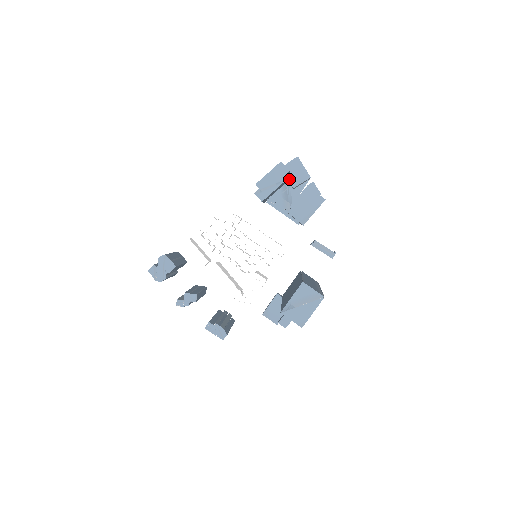
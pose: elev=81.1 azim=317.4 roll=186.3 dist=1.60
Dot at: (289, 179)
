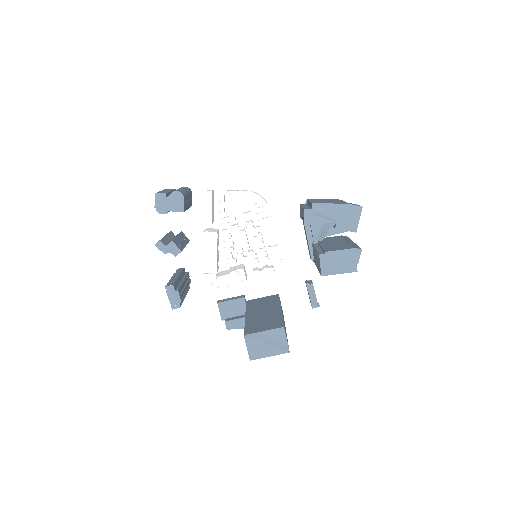
Dot at: occluded
